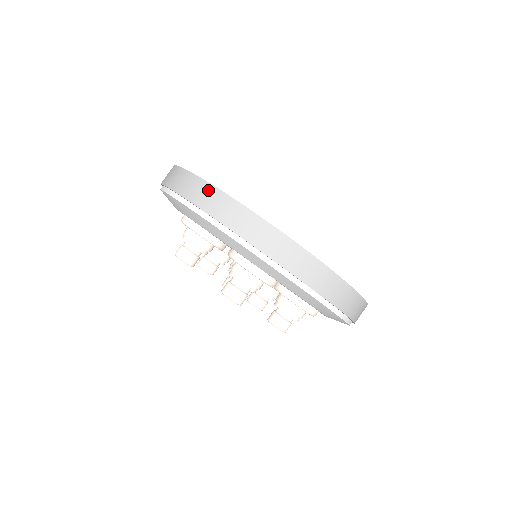
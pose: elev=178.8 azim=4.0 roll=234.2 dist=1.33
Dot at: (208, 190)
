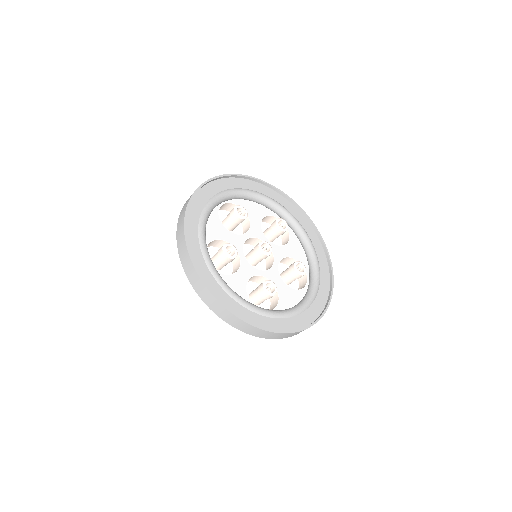
Dot at: (186, 206)
